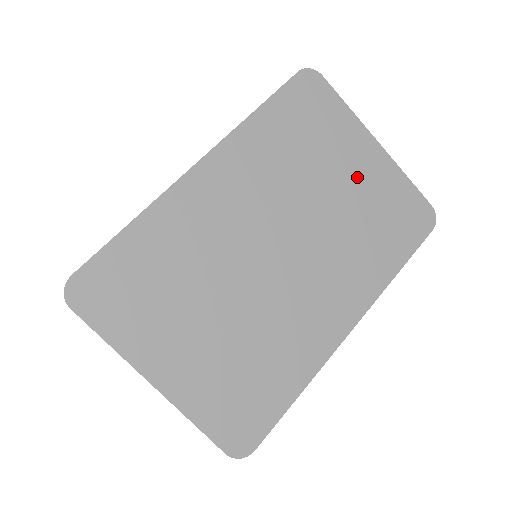
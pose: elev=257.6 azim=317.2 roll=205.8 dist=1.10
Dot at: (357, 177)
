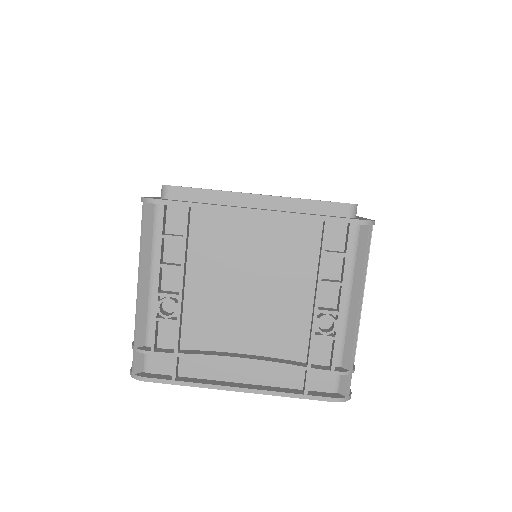
Dot at: occluded
